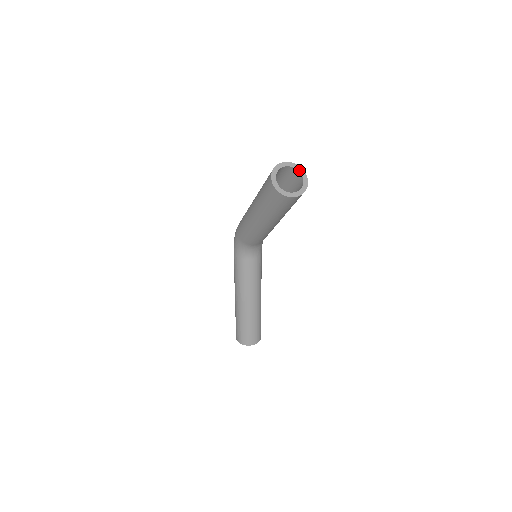
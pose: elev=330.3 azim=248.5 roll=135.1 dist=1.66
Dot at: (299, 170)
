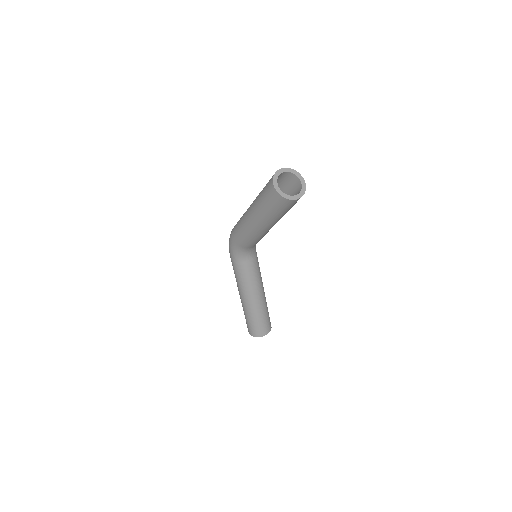
Dot at: (294, 173)
